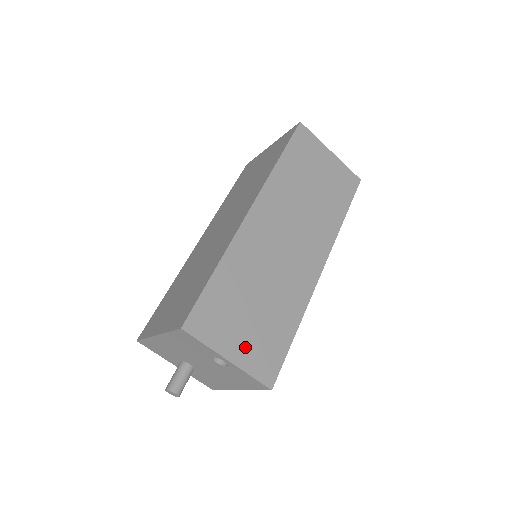
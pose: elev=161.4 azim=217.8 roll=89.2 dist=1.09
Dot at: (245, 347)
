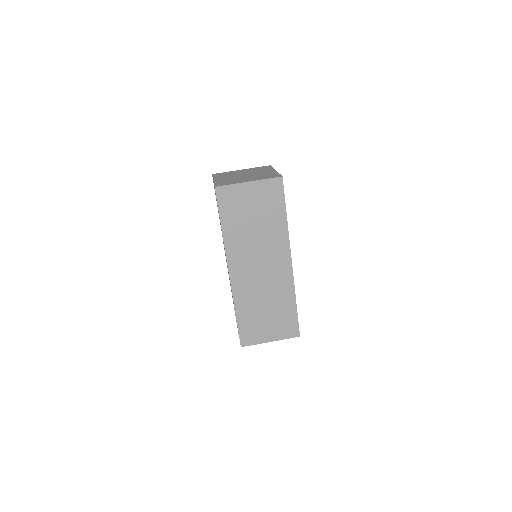
Dot at: (274, 331)
